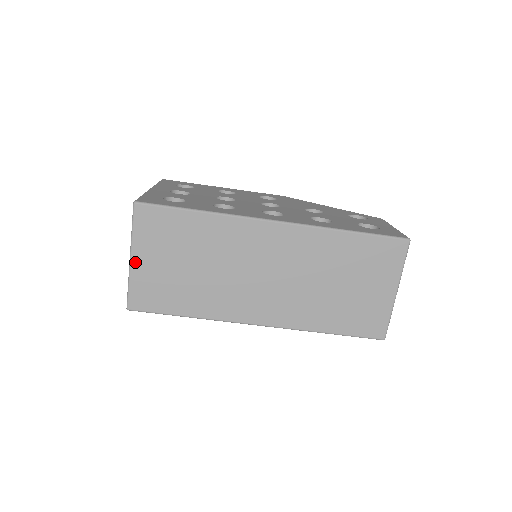
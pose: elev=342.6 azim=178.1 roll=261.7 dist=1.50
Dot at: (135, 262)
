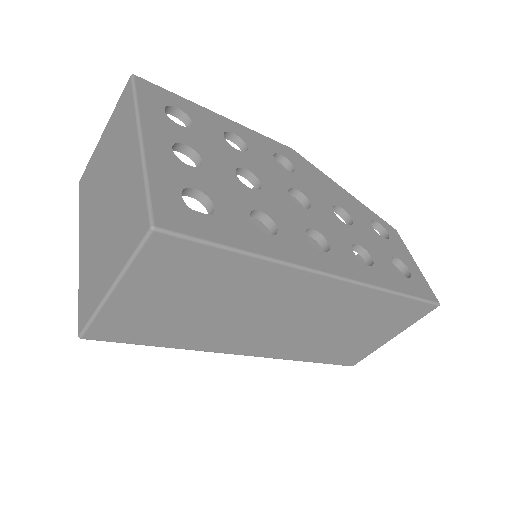
Dot at: (117, 295)
